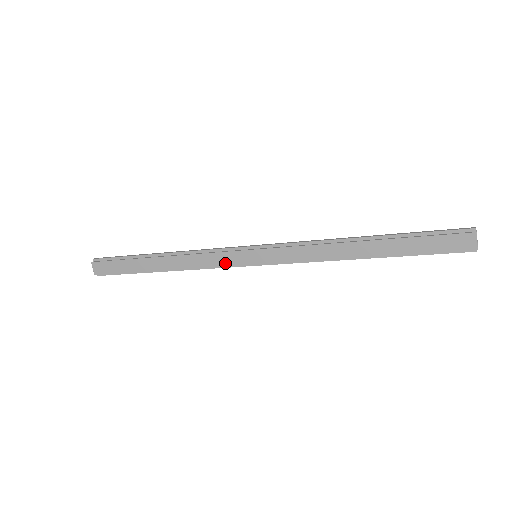
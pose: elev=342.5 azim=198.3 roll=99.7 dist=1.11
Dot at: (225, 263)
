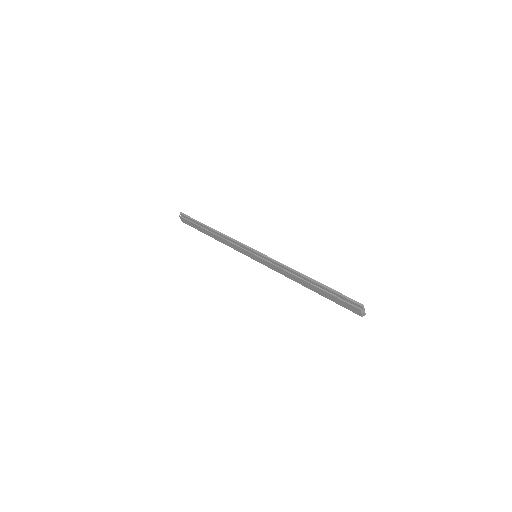
Dot at: (241, 252)
